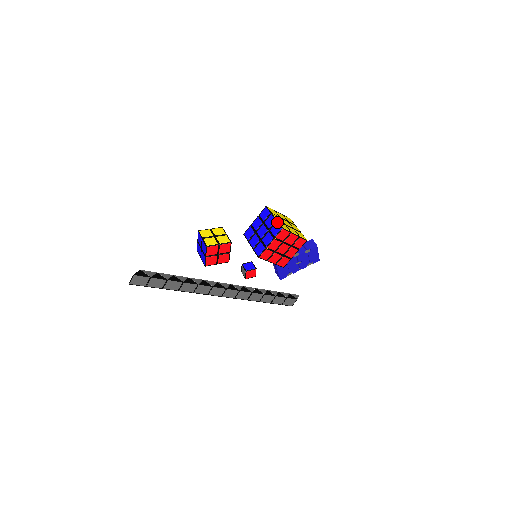
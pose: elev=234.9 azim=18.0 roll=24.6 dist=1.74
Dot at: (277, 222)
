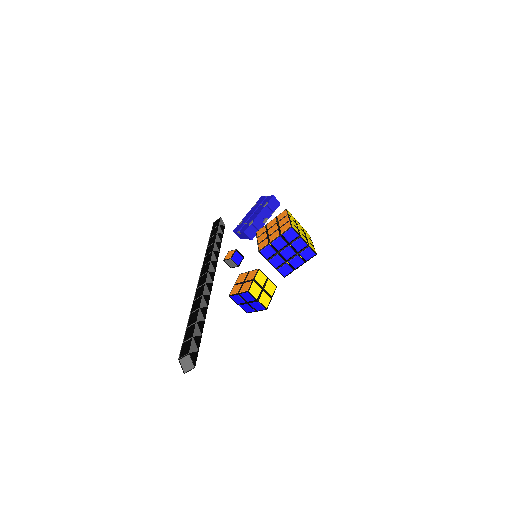
Dot at: (309, 247)
